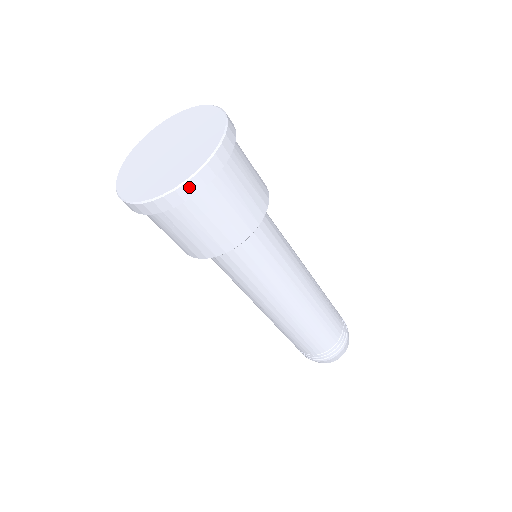
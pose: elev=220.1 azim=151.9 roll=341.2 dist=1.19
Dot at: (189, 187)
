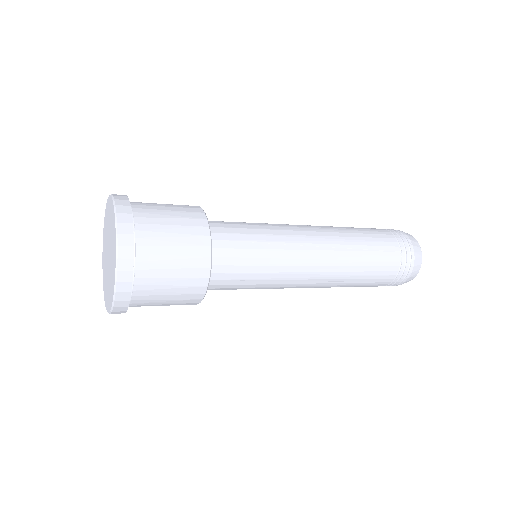
Dot at: occluded
